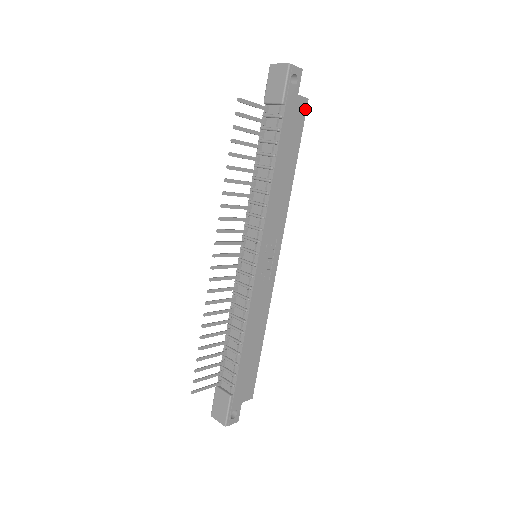
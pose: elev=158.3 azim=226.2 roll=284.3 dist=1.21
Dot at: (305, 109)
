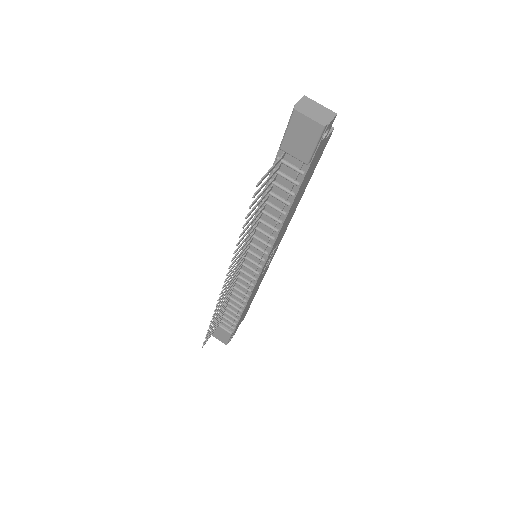
Dot at: (328, 140)
